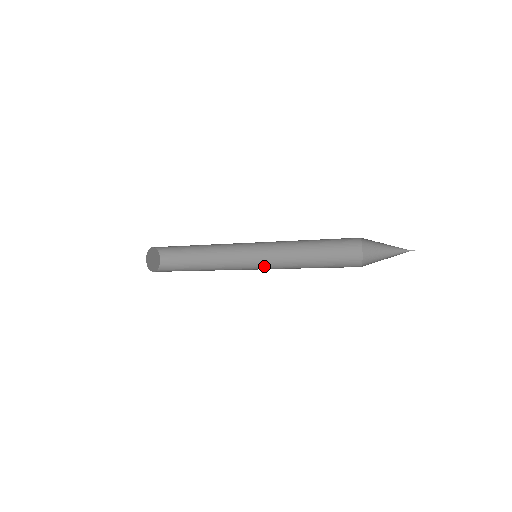
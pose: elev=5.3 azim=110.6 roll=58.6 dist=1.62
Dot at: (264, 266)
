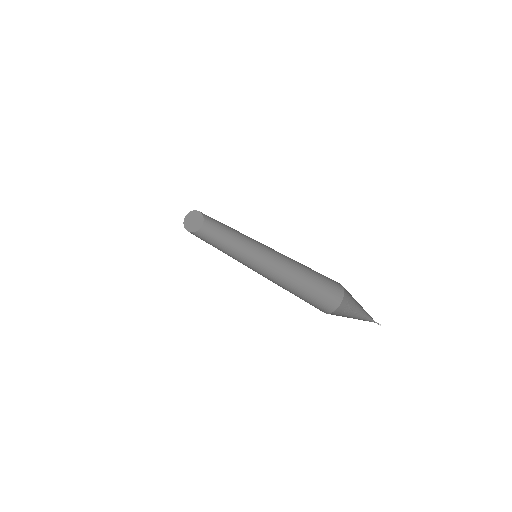
Dot at: (268, 262)
